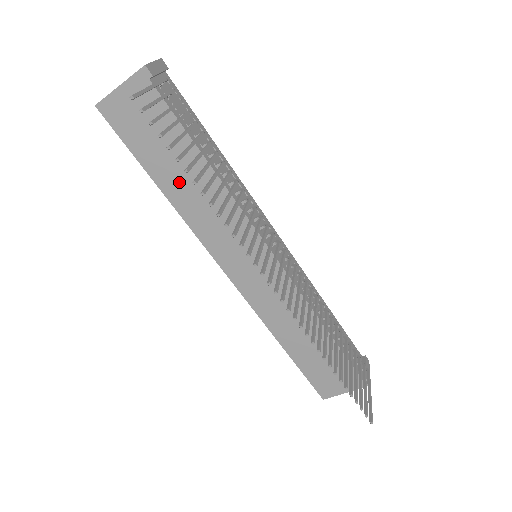
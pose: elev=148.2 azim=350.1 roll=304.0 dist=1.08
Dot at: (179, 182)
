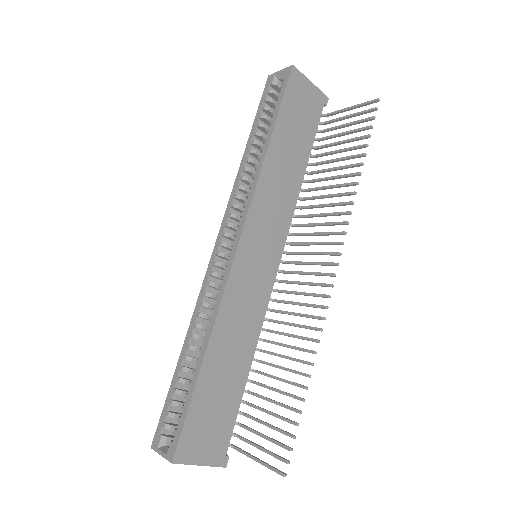
Dot at: (283, 155)
